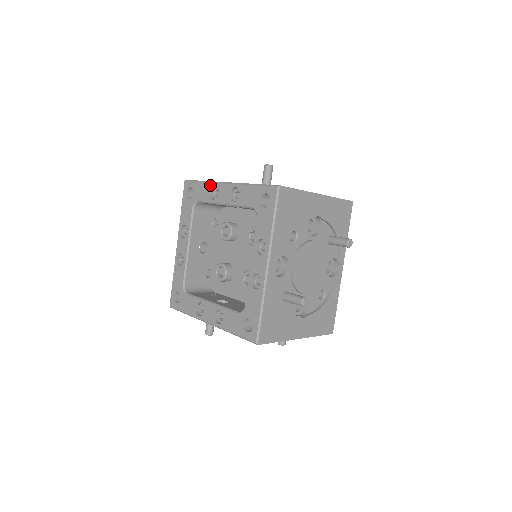
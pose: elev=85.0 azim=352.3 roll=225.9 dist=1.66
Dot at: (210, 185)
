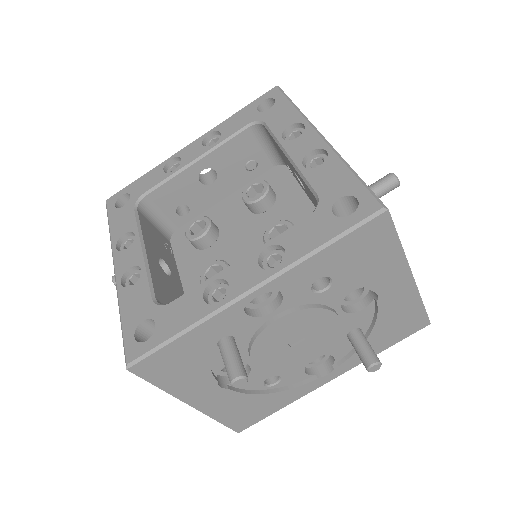
Dot at: (160, 165)
